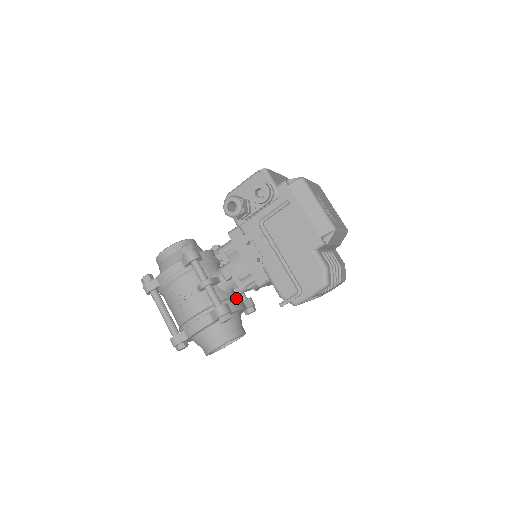
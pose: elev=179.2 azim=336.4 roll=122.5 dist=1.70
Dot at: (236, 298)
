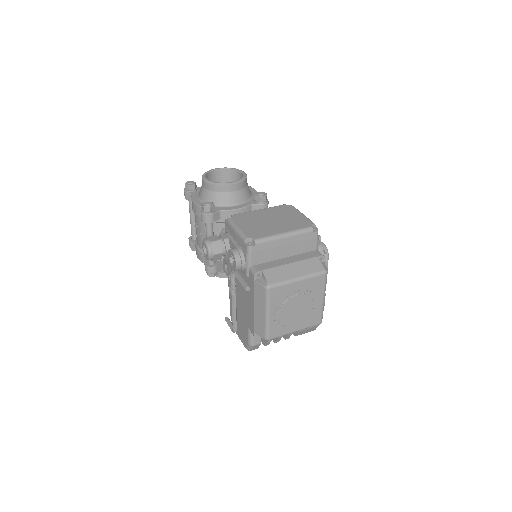
Dot at: occluded
